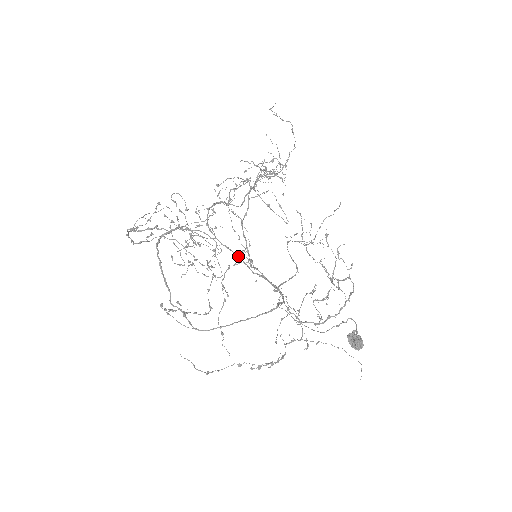
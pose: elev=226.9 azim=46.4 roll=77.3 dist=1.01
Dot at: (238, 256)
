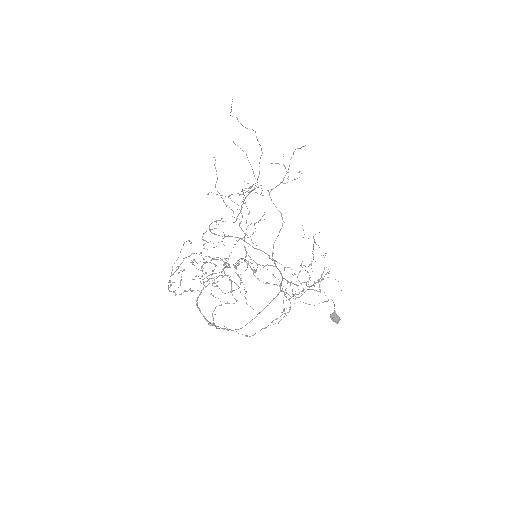
Dot at: (239, 238)
